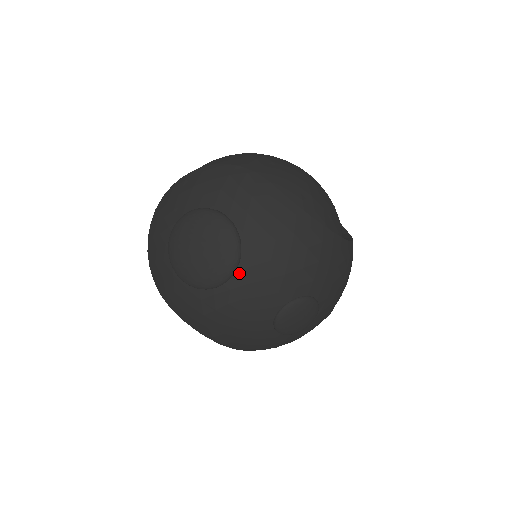
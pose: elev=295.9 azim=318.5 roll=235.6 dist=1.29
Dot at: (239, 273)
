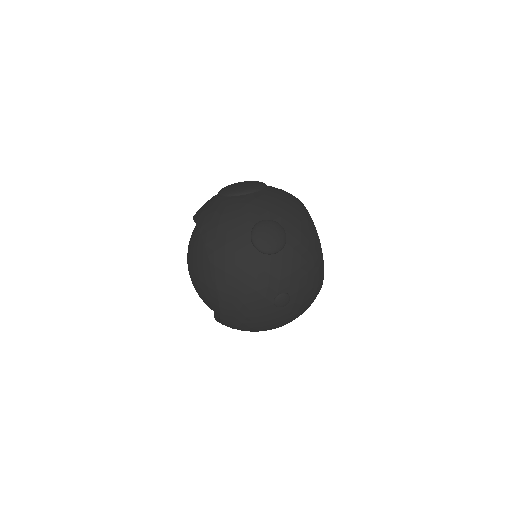
Dot at: (255, 194)
